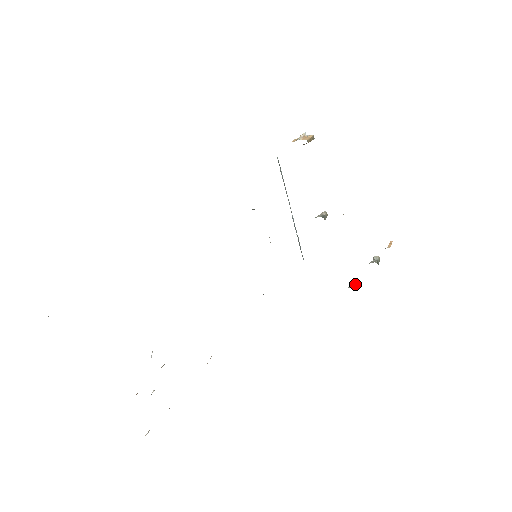
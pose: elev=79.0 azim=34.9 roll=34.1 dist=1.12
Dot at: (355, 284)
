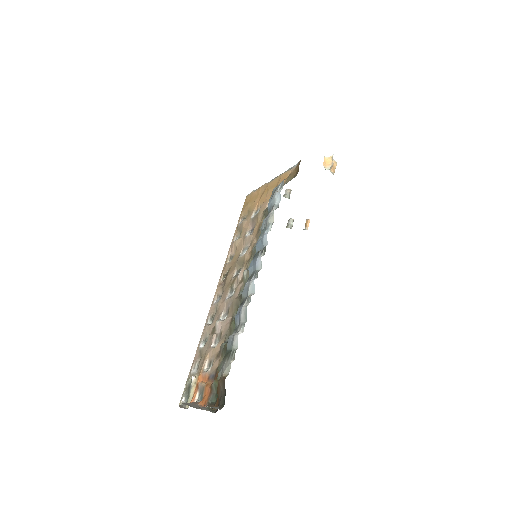
Dot at: occluded
